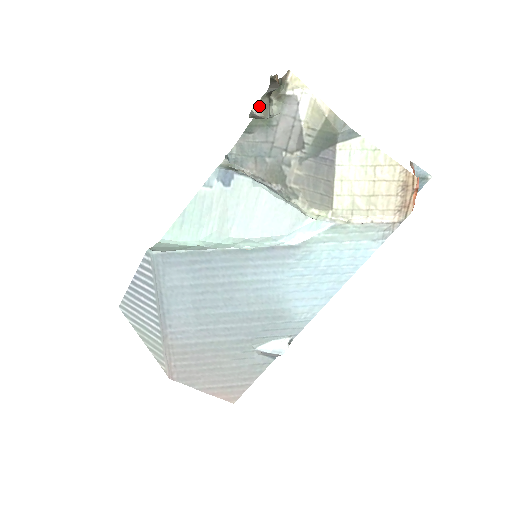
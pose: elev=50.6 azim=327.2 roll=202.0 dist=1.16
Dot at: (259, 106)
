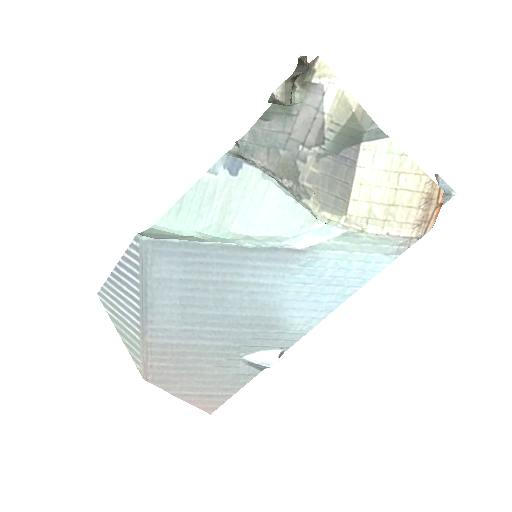
Dot at: (281, 90)
